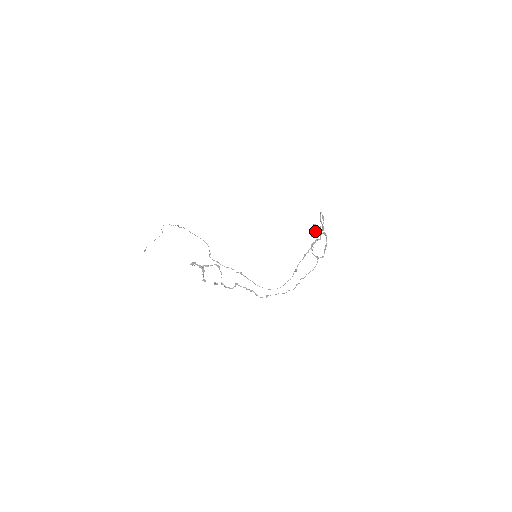
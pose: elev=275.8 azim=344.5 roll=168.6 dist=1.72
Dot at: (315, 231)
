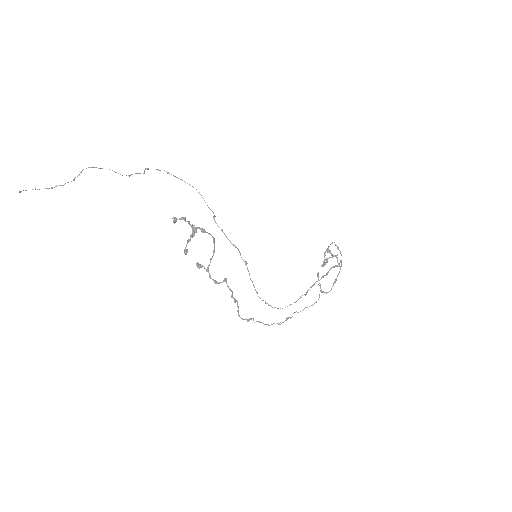
Dot at: (331, 257)
